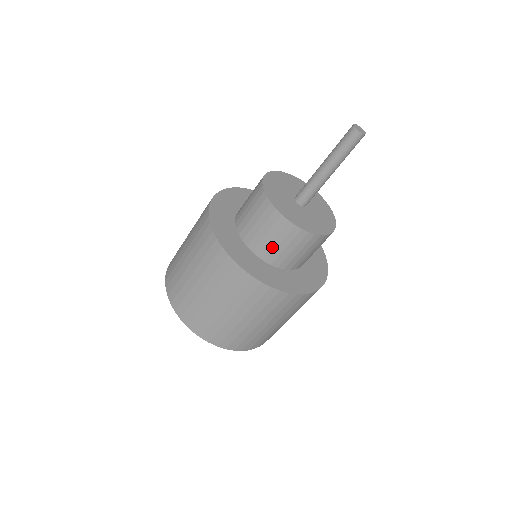
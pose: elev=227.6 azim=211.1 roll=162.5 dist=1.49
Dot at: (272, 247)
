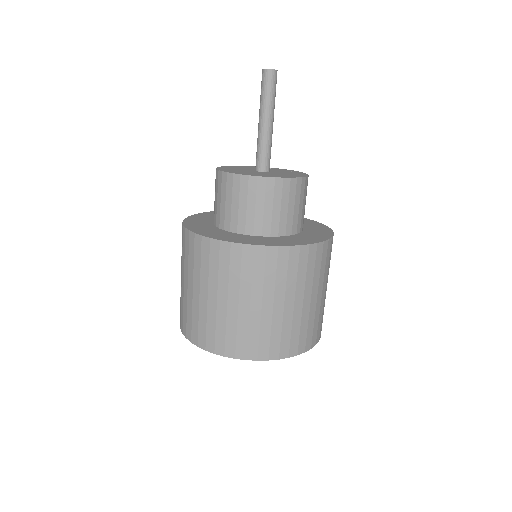
Dot at: (284, 216)
